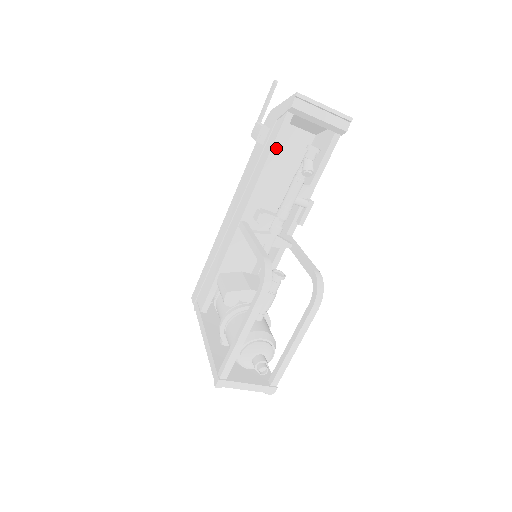
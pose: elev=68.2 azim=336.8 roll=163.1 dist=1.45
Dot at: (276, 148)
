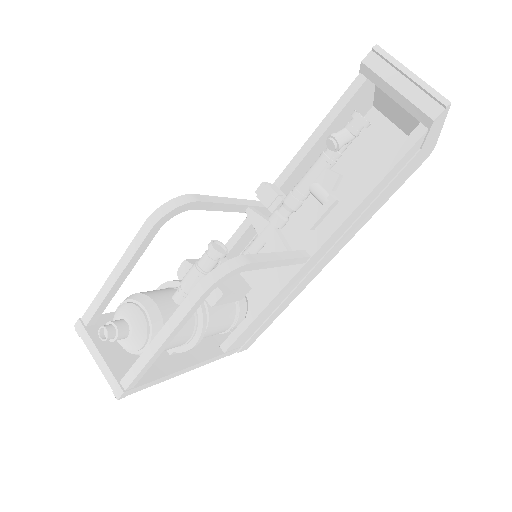
Dot at: (331, 119)
